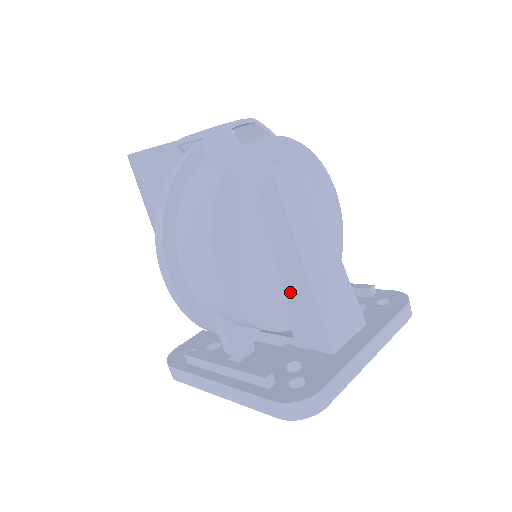
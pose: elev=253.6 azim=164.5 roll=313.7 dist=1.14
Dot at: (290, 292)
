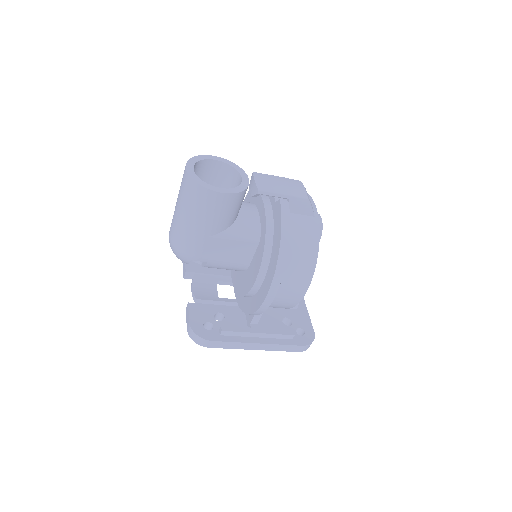
Dot at: occluded
